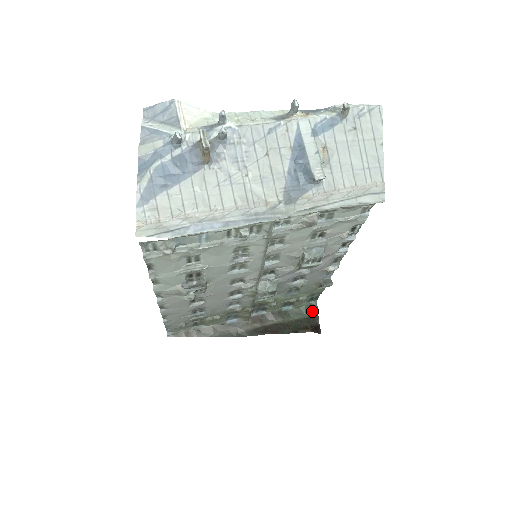
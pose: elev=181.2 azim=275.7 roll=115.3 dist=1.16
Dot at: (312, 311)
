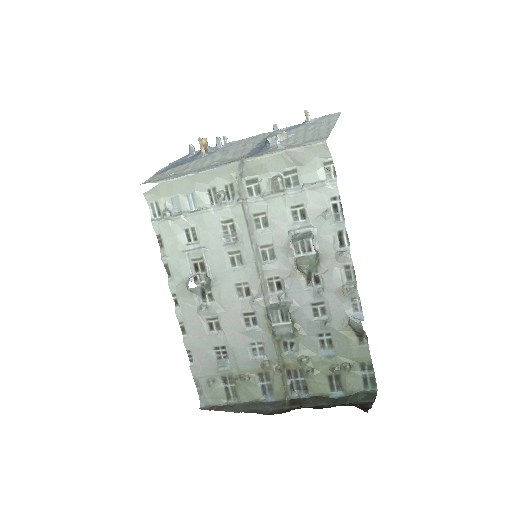
Dot at: (367, 399)
